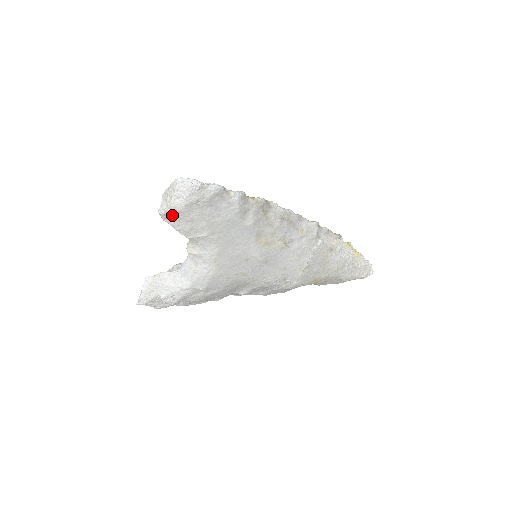
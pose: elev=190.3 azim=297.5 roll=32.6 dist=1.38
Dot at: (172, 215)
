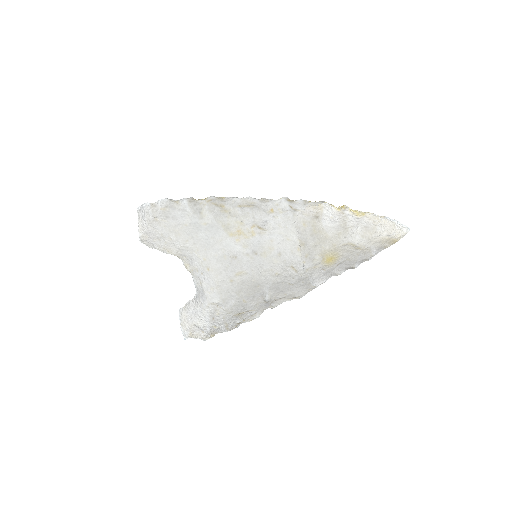
Dot at: (147, 238)
